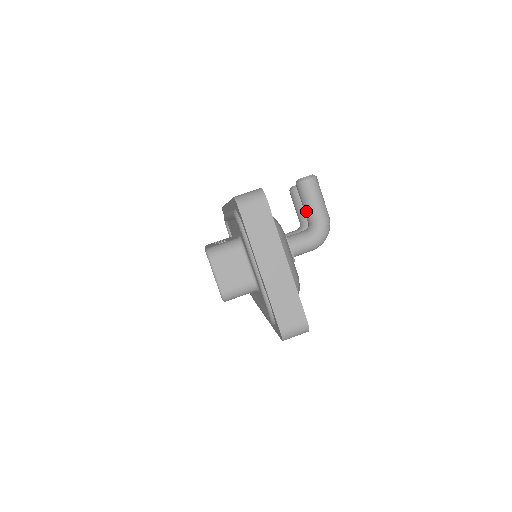
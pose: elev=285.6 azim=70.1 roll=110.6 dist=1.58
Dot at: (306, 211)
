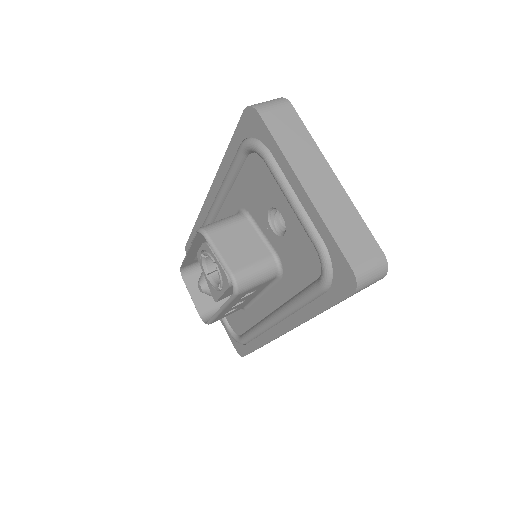
Dot at: occluded
